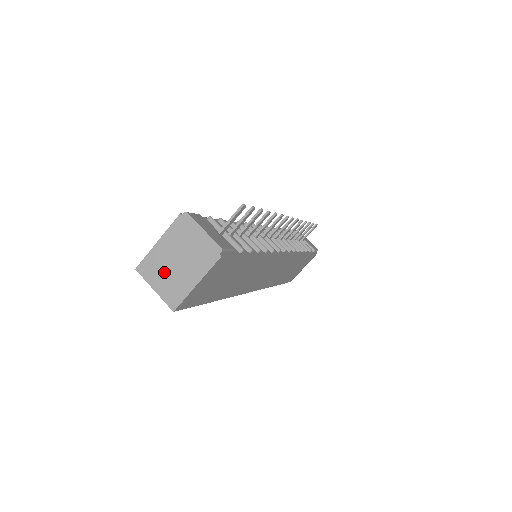
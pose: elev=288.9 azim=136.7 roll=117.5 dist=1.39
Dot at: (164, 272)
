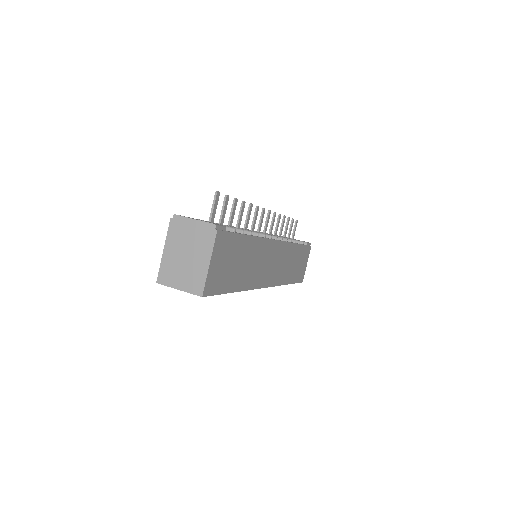
Dot at: (180, 271)
